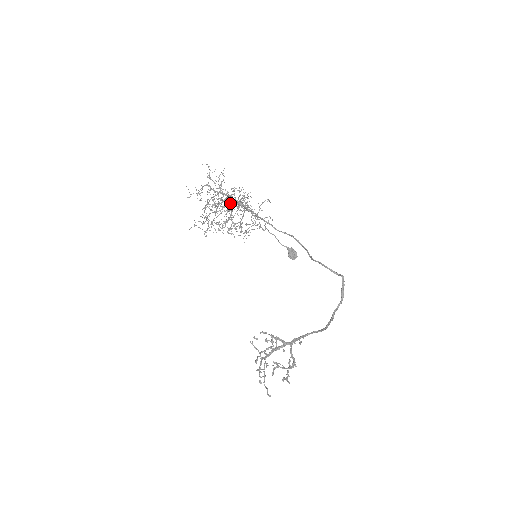
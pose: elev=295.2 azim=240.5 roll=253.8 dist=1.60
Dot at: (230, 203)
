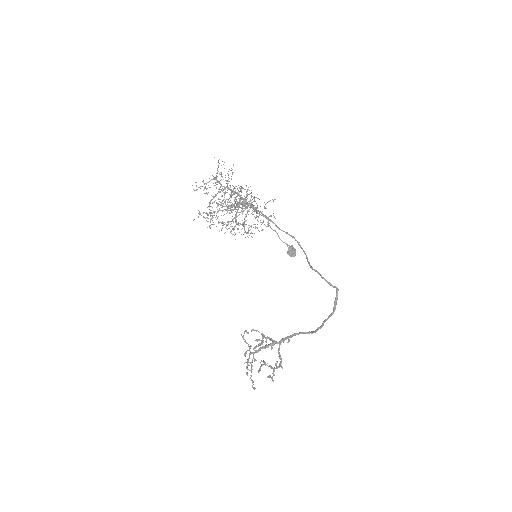
Dot at: (236, 204)
